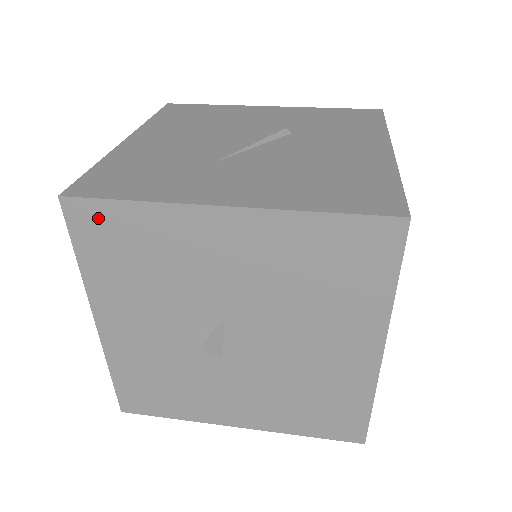
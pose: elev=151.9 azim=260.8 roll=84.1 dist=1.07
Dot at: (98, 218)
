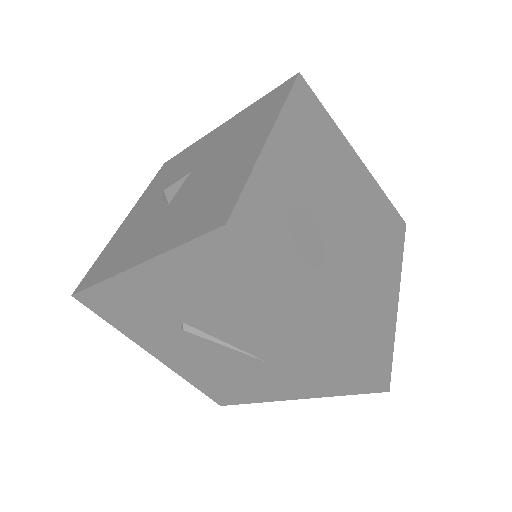
Dot at: (172, 162)
